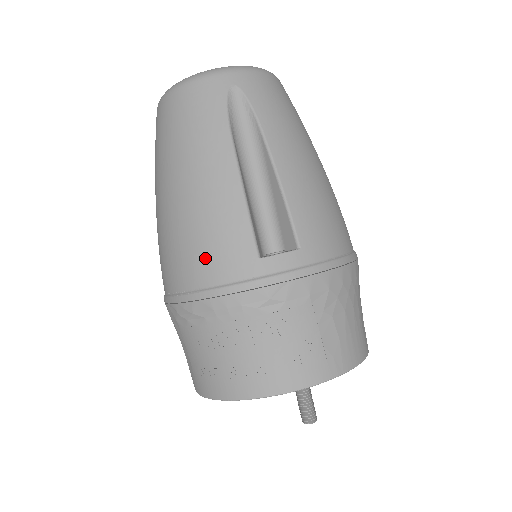
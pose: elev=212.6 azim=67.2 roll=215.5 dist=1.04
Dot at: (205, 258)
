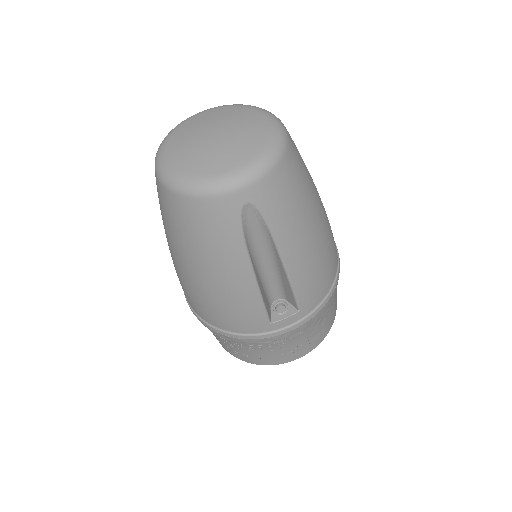
Dot at: (227, 320)
